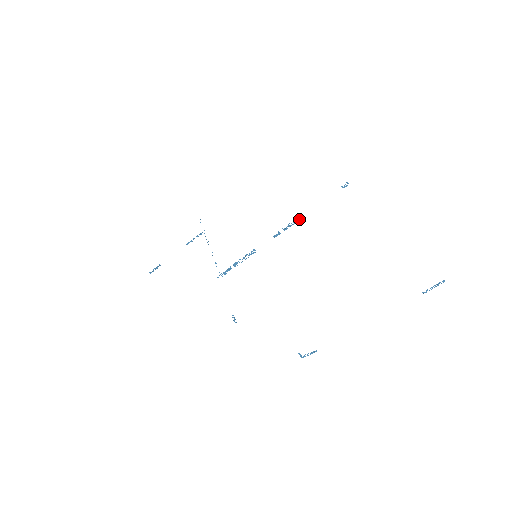
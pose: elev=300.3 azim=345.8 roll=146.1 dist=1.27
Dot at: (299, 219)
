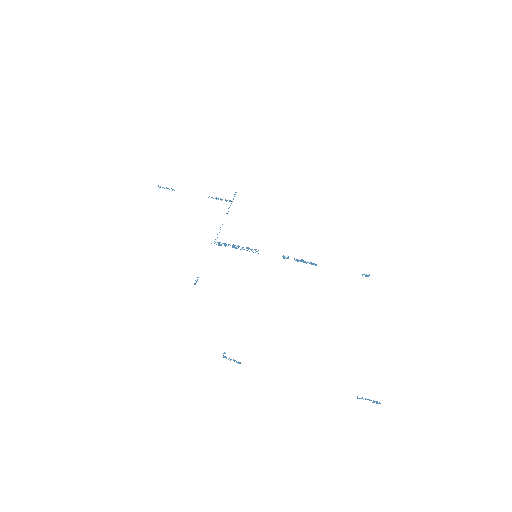
Dot at: (312, 263)
